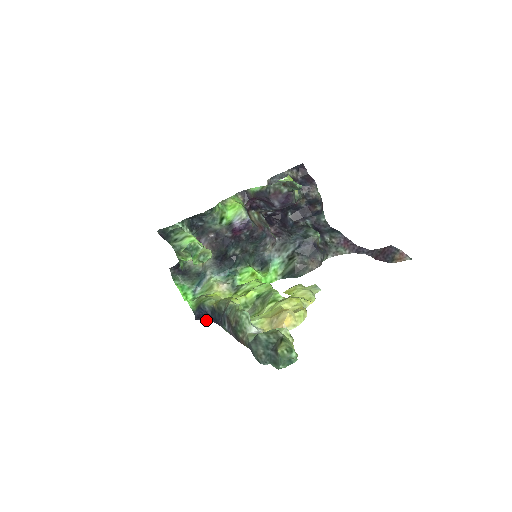
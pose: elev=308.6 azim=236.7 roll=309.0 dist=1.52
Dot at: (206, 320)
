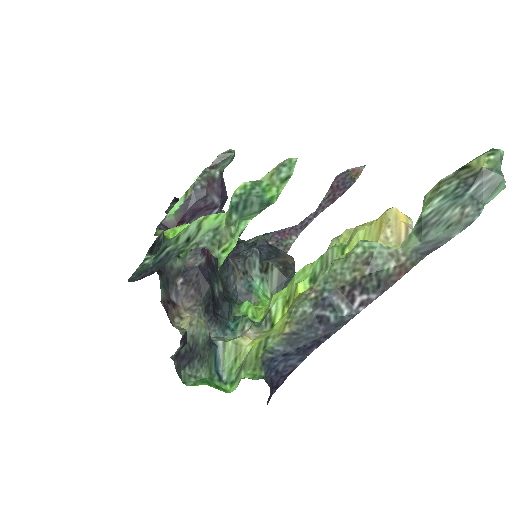
Dot at: (284, 380)
